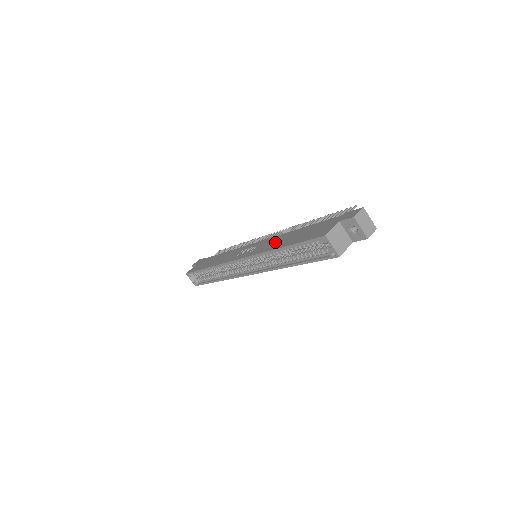
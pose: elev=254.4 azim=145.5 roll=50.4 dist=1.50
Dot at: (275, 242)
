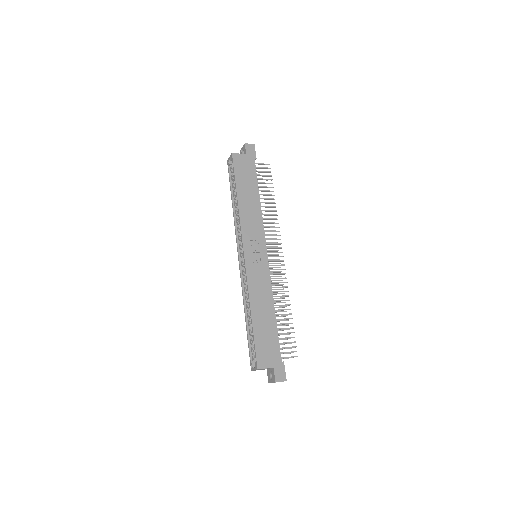
Dot at: (261, 295)
